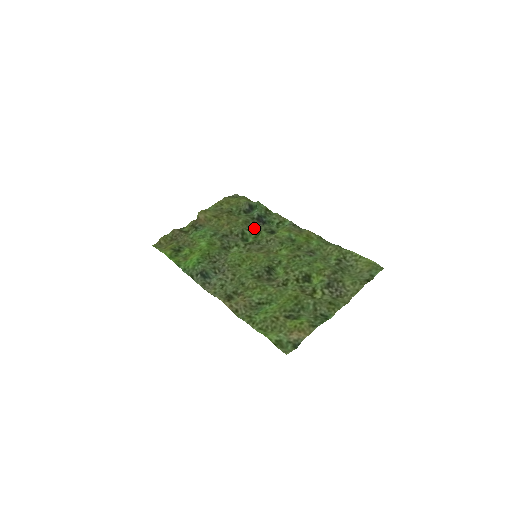
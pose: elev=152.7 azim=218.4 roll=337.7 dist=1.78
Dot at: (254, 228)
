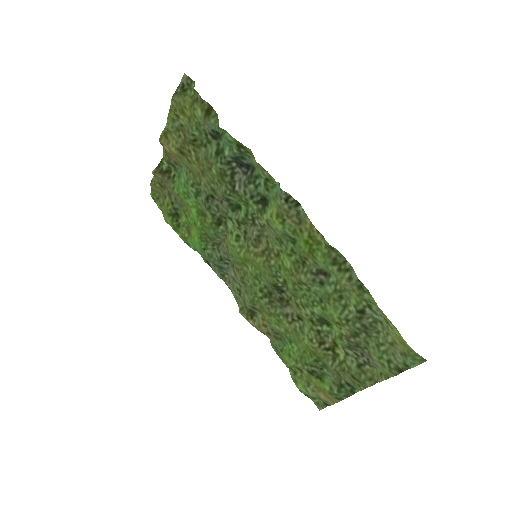
Dot at: (236, 190)
